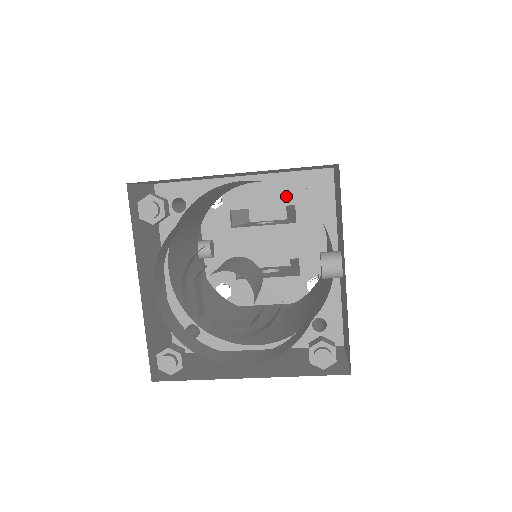
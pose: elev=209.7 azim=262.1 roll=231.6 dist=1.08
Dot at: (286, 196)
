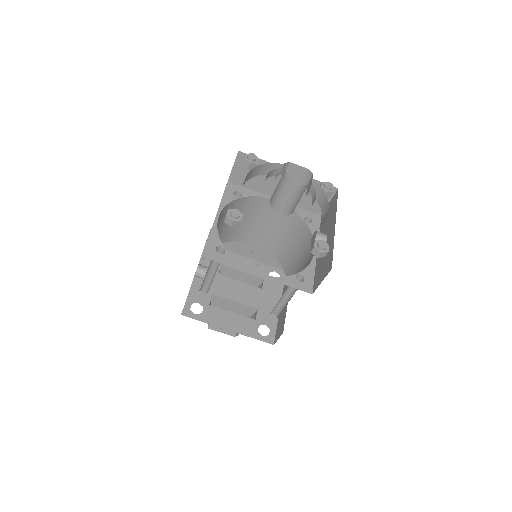
Dot at: (260, 272)
